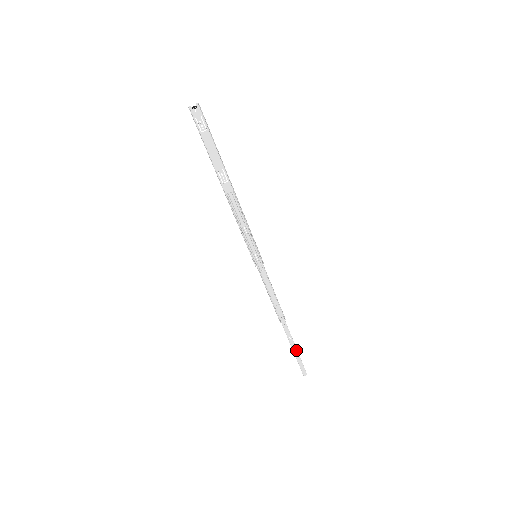
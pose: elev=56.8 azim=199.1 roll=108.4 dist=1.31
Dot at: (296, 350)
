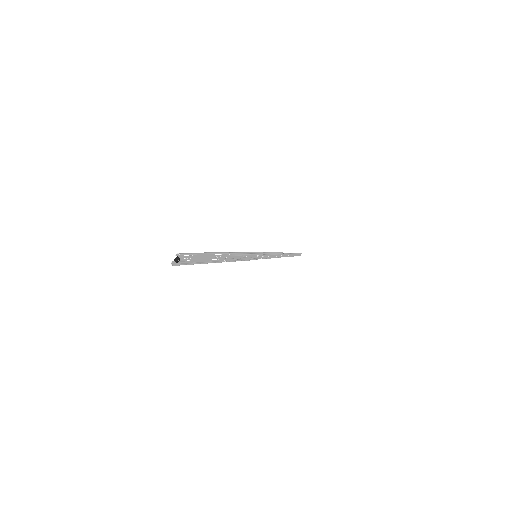
Dot at: (293, 254)
